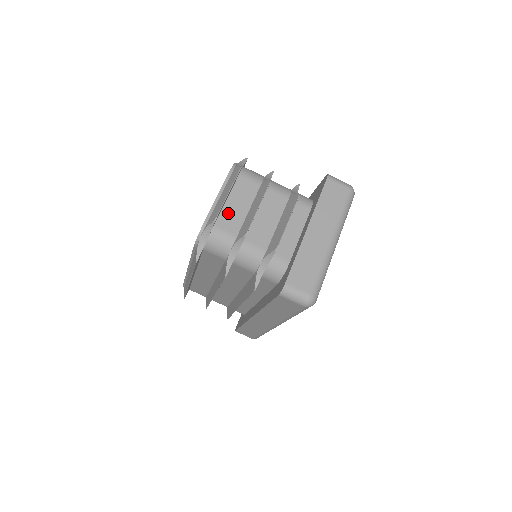
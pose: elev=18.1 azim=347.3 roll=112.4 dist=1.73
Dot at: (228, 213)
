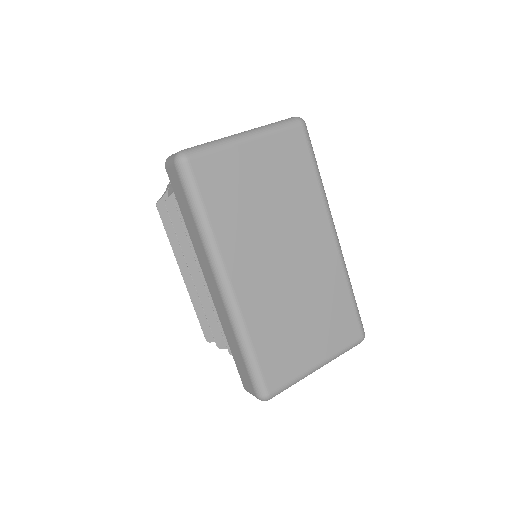
Dot at: occluded
